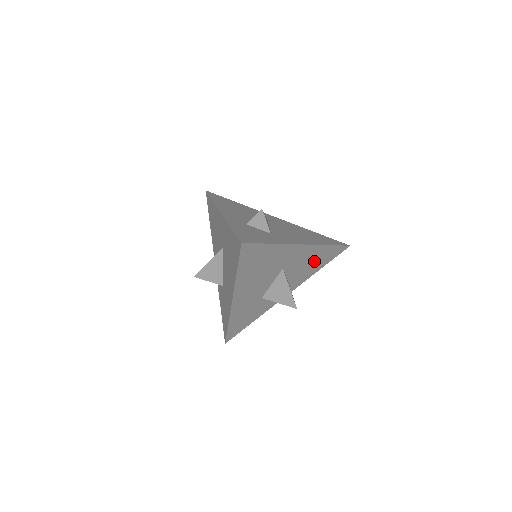
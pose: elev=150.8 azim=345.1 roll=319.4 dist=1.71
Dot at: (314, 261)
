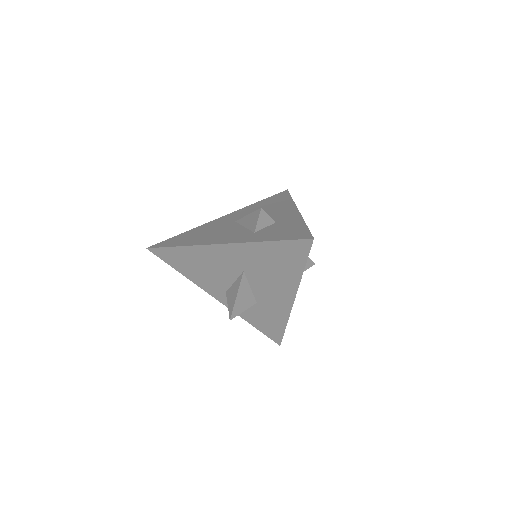
Dot at: occluded
